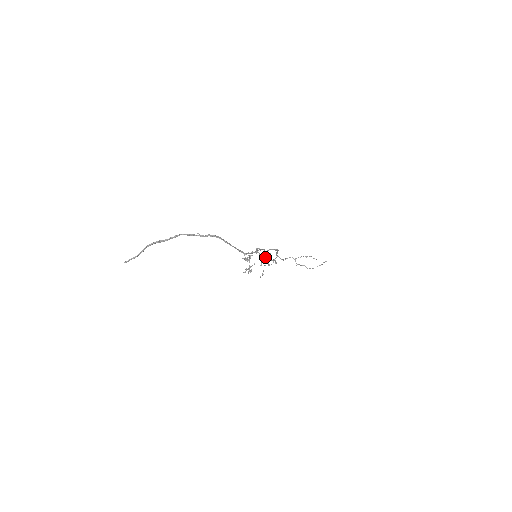
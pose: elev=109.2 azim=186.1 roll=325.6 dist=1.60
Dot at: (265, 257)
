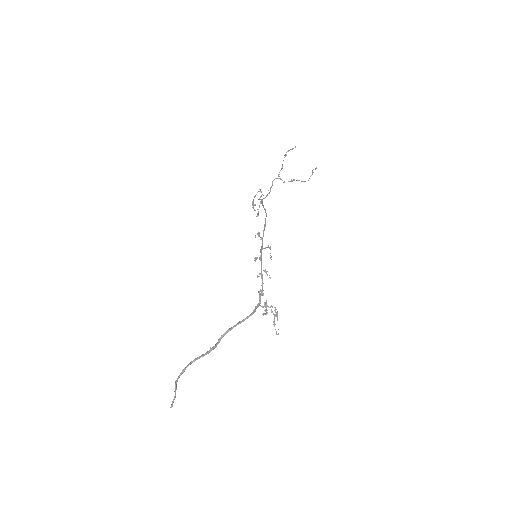
Dot at: occluded
